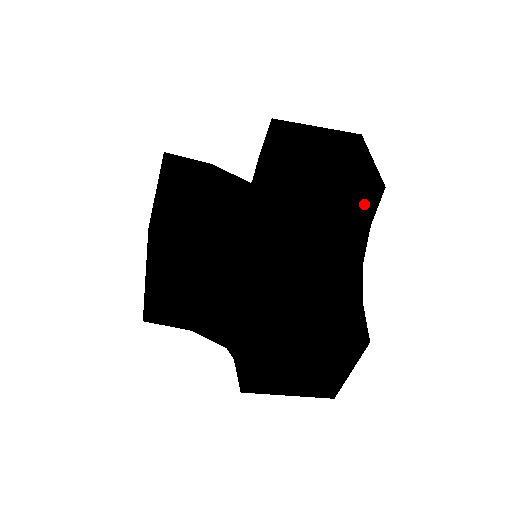
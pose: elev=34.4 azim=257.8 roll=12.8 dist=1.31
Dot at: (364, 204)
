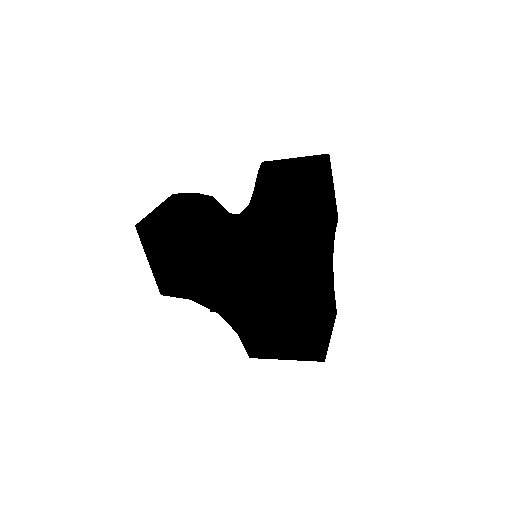
Dot at: (305, 196)
